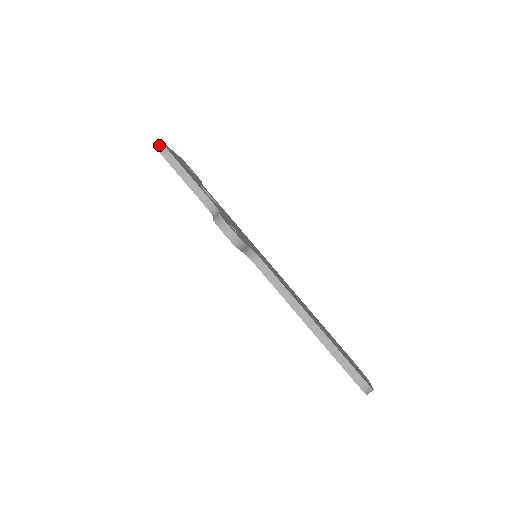
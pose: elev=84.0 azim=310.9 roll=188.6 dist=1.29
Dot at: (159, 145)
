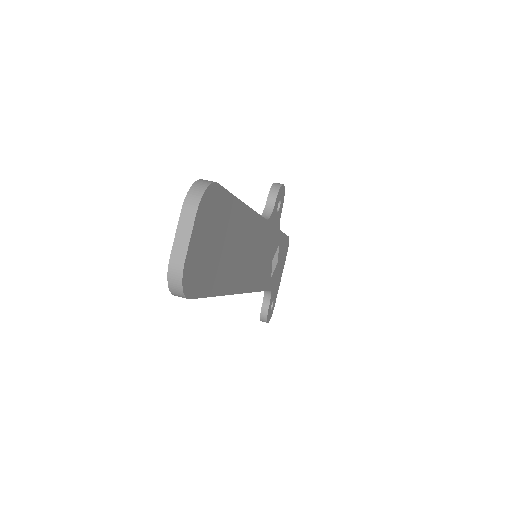
Dot at: occluded
